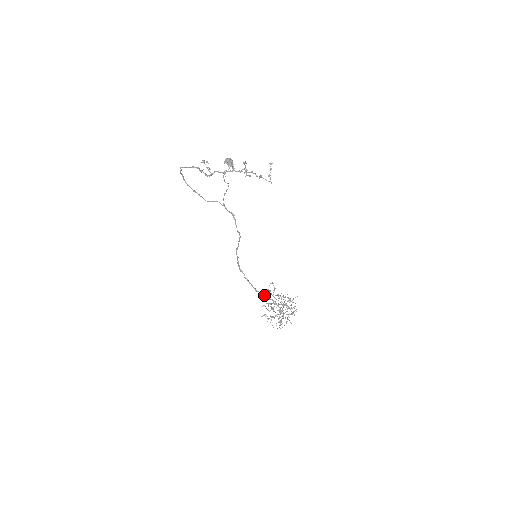
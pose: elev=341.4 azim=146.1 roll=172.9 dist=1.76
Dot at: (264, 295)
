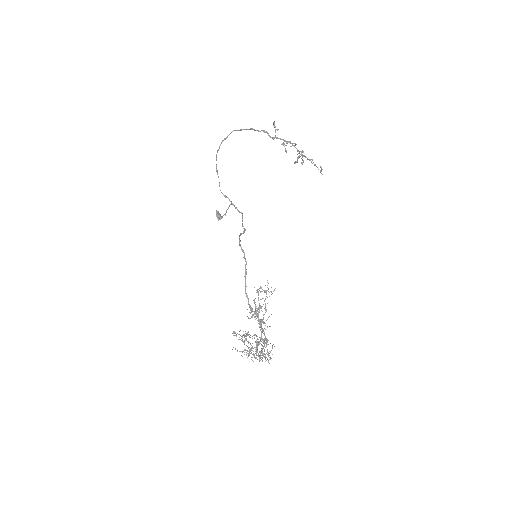
Dot at: (248, 303)
